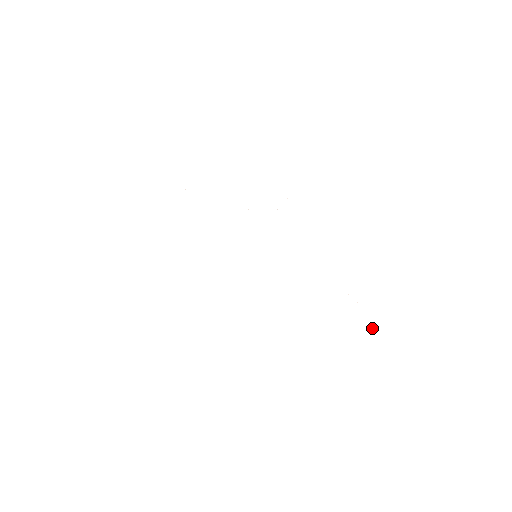
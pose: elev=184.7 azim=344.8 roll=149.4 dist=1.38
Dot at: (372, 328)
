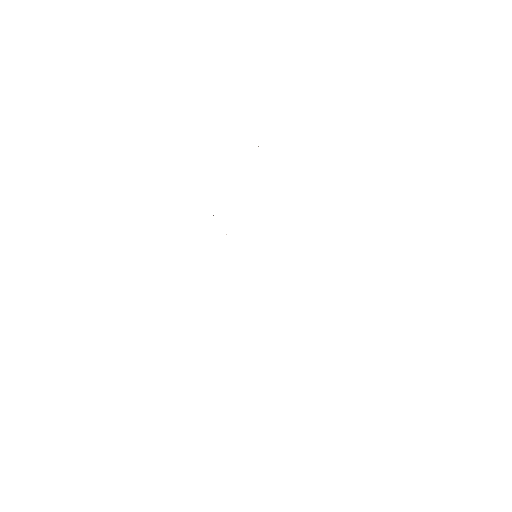
Dot at: occluded
